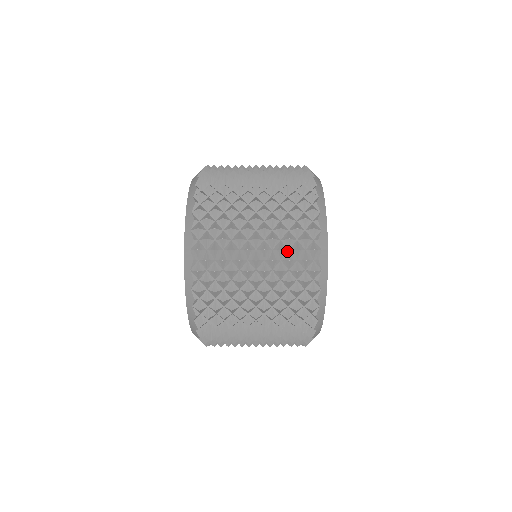
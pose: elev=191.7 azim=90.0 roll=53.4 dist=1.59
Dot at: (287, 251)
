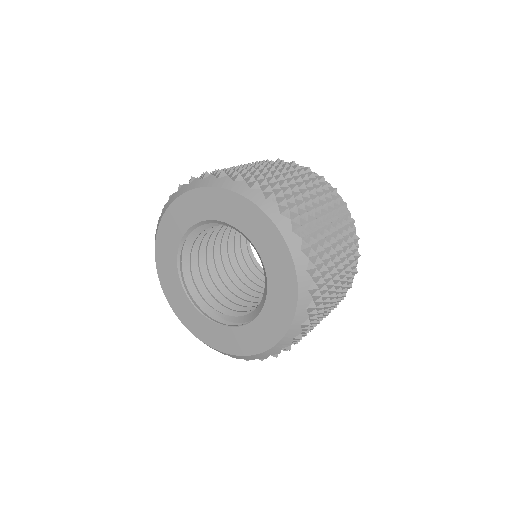
Dot at: occluded
